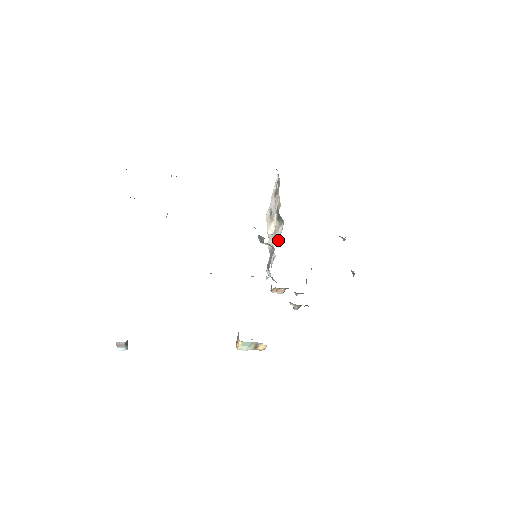
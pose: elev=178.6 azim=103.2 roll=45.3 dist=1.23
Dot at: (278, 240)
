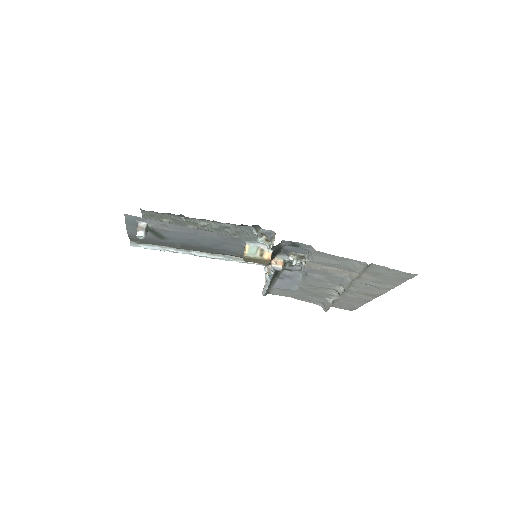
Dot at: occluded
